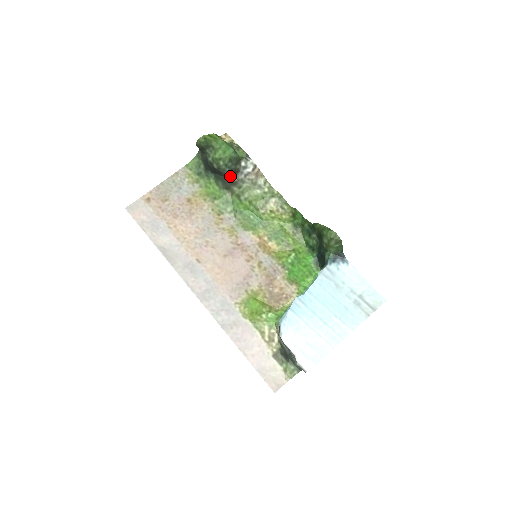
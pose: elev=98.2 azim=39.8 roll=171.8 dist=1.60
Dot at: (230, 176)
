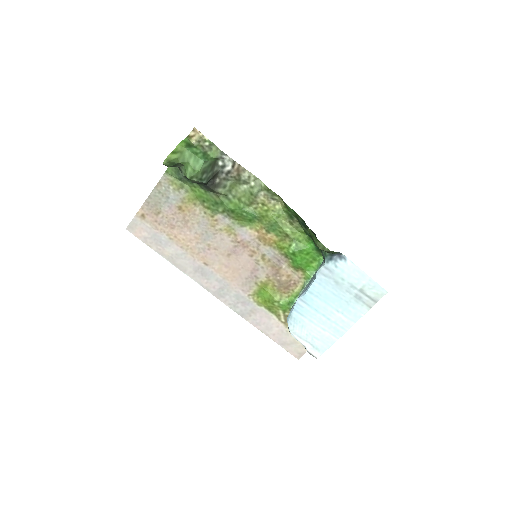
Dot at: (210, 182)
